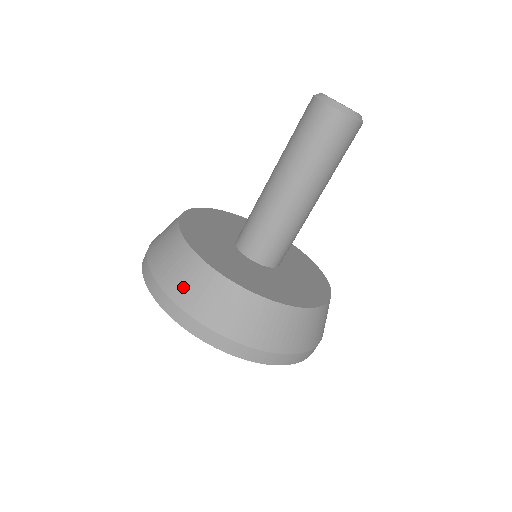
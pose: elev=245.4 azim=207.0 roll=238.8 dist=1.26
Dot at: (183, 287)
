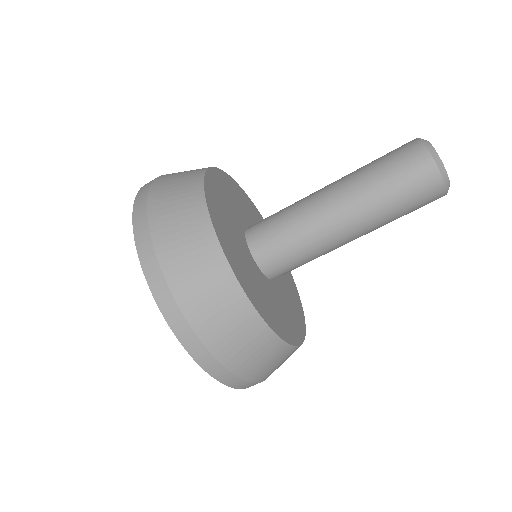
Dot at: (202, 302)
